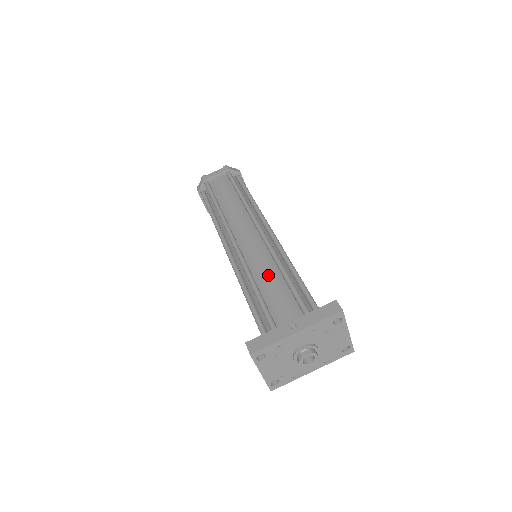
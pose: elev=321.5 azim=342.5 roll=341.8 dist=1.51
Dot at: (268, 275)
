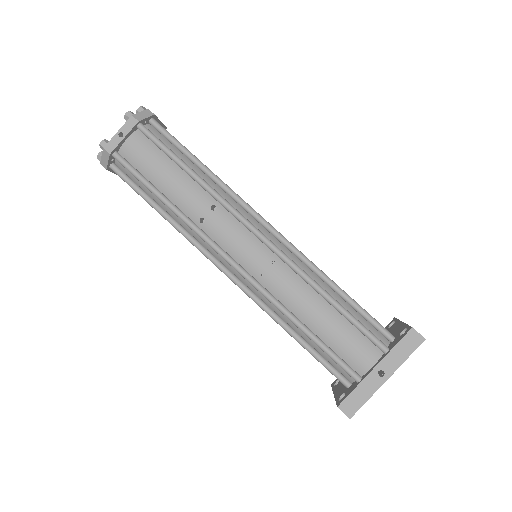
Dot at: (312, 308)
